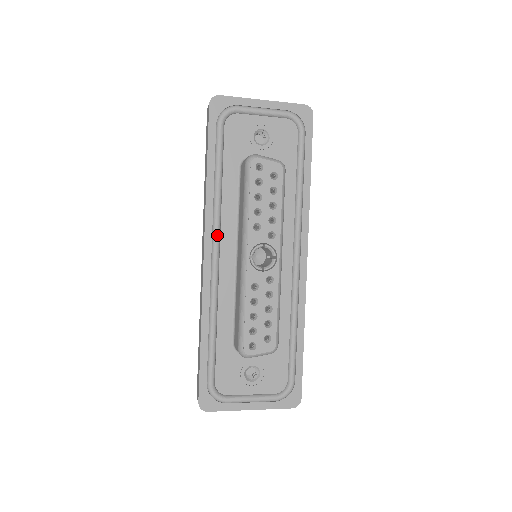
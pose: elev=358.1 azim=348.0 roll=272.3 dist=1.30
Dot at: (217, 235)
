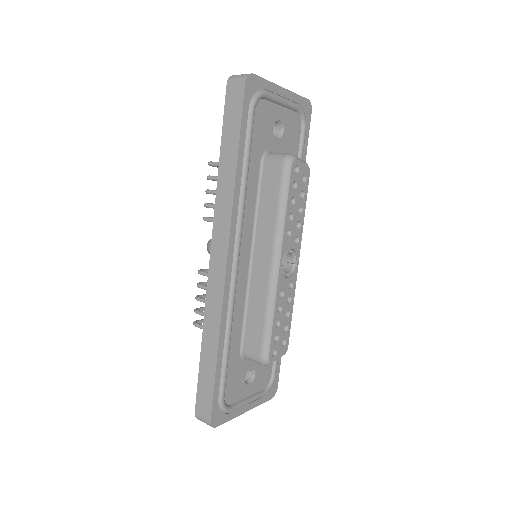
Dot at: (240, 238)
